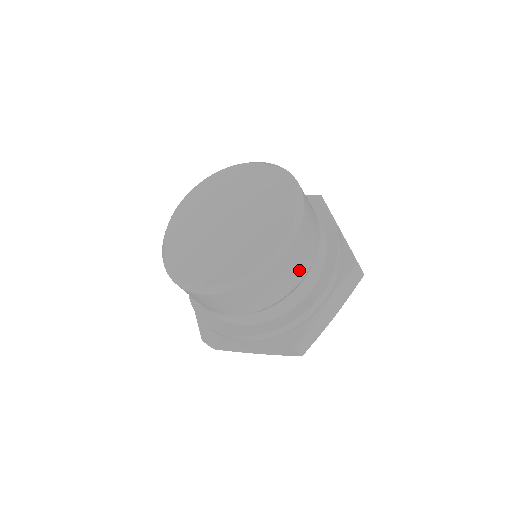
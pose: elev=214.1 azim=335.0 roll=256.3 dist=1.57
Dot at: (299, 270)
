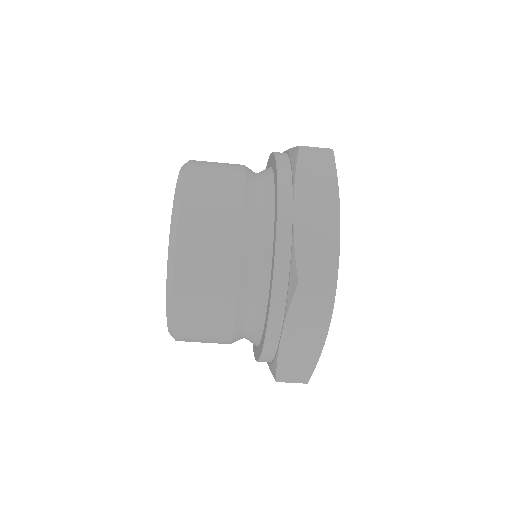
Dot at: (217, 315)
